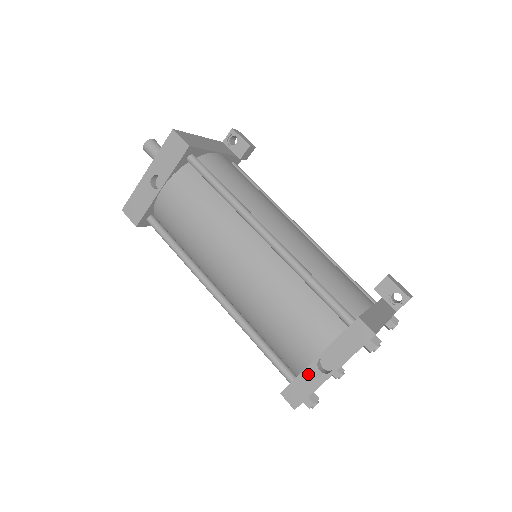
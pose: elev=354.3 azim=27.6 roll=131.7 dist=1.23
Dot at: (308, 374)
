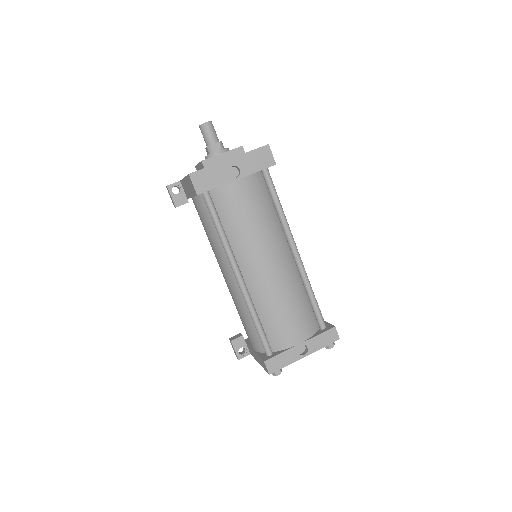
Dot at: (290, 353)
